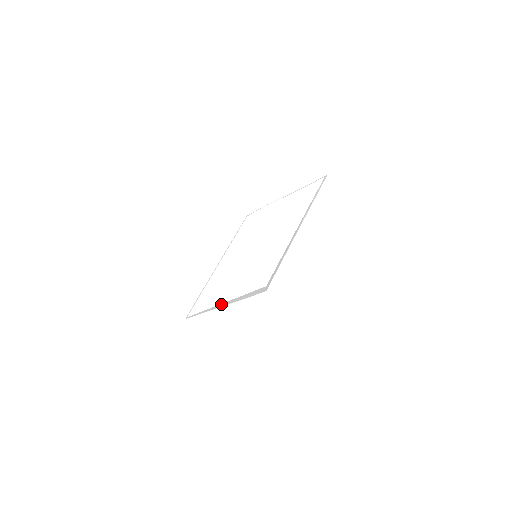
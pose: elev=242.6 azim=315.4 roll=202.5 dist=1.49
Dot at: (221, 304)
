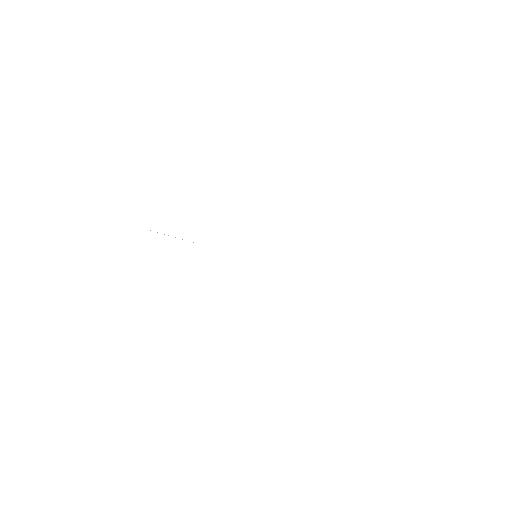
Dot at: (212, 242)
